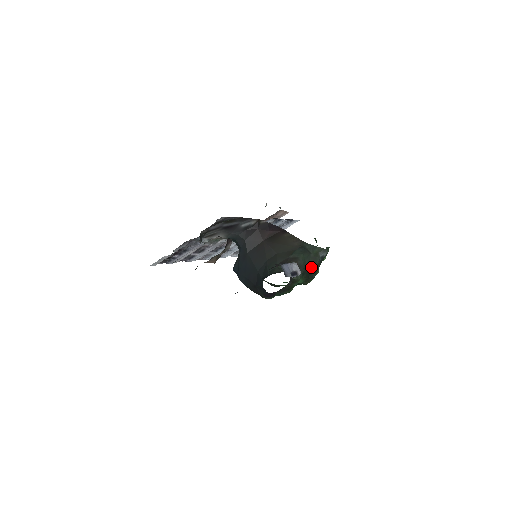
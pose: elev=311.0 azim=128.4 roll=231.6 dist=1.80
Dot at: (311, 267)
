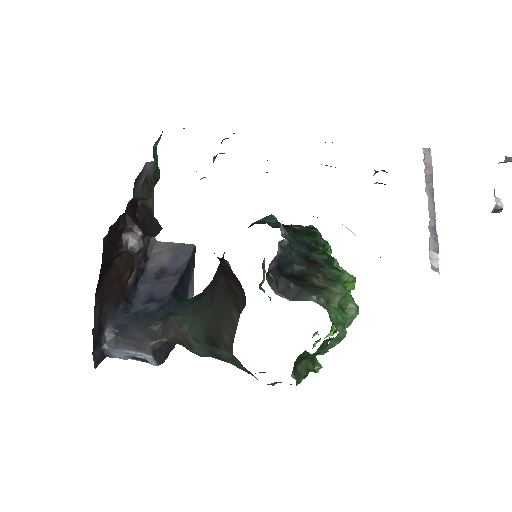
Dot at: occluded
